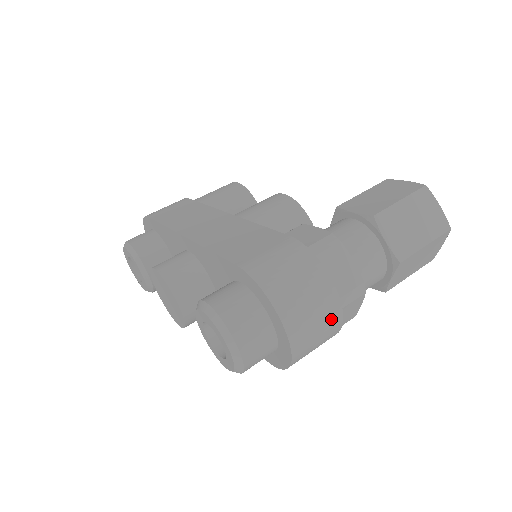
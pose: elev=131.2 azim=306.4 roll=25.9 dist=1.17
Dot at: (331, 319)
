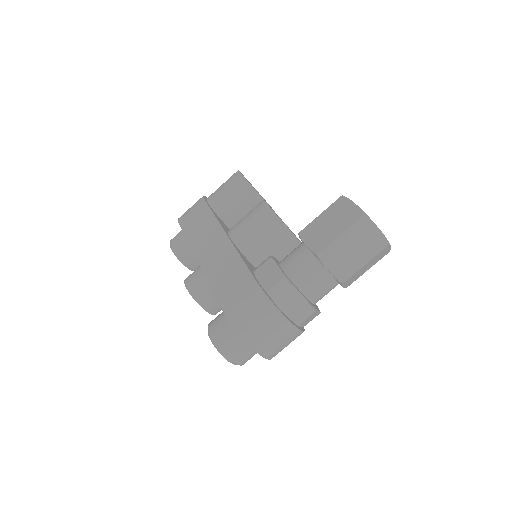
Dot at: (290, 335)
